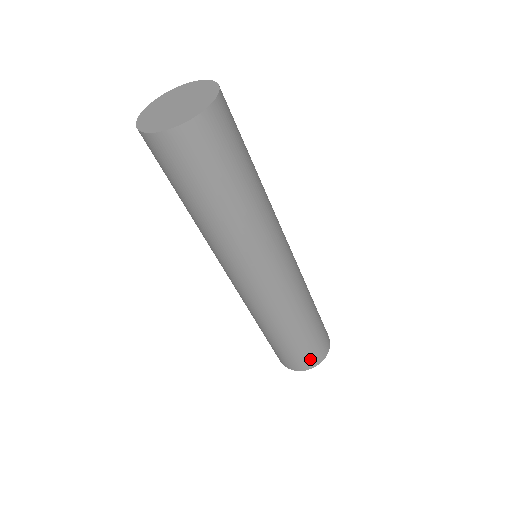
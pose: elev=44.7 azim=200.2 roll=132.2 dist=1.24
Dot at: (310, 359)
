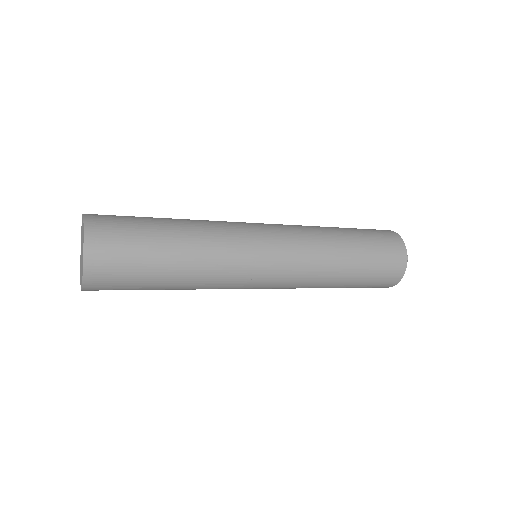
Dot at: (387, 280)
